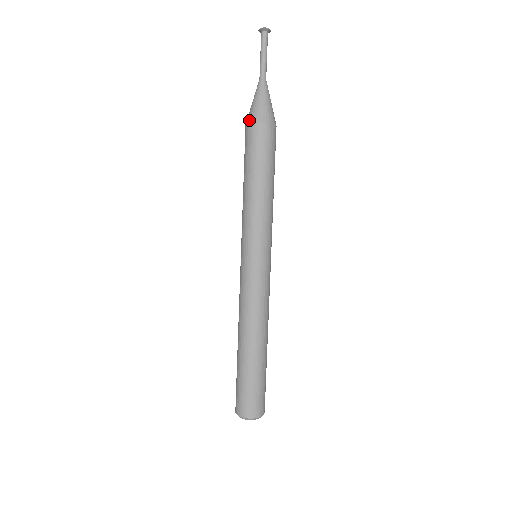
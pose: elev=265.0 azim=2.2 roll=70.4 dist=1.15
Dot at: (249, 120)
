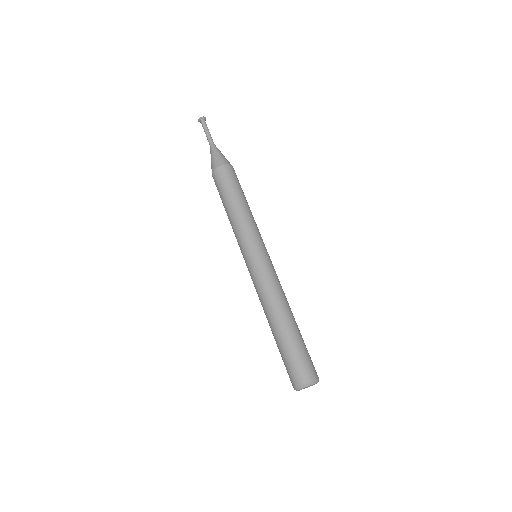
Dot at: (215, 167)
